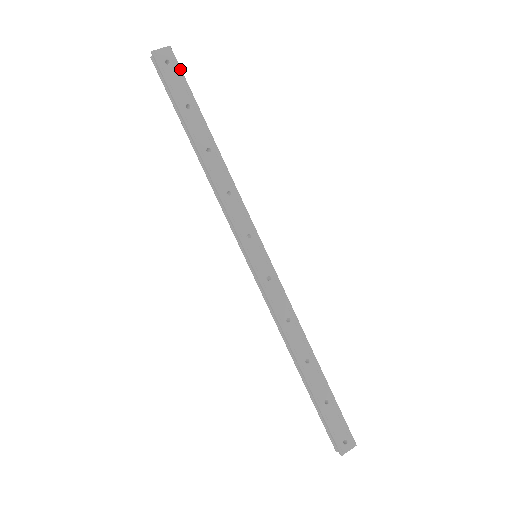
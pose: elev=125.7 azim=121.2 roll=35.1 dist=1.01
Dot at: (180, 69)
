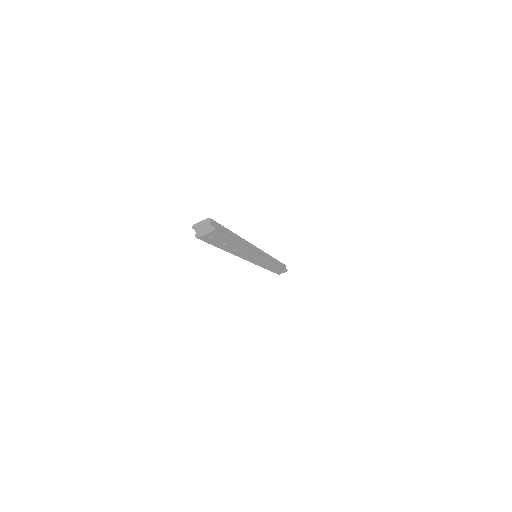
Dot at: (222, 235)
